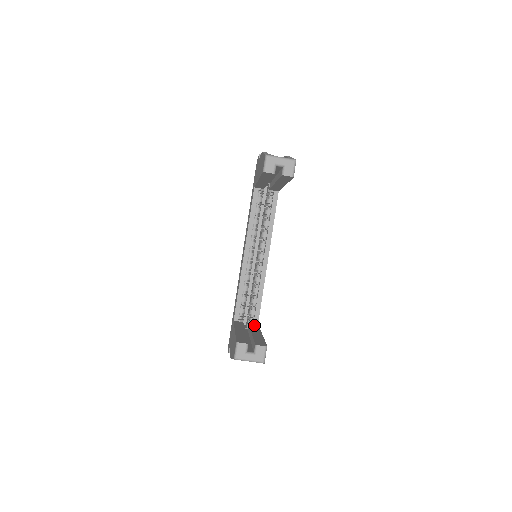
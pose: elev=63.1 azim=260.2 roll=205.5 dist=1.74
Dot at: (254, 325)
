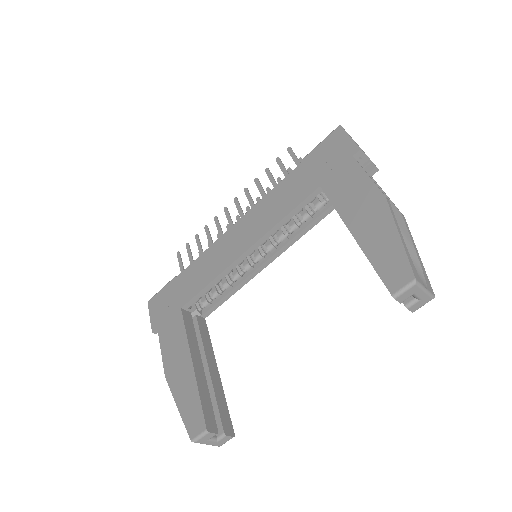
Dot at: (204, 327)
